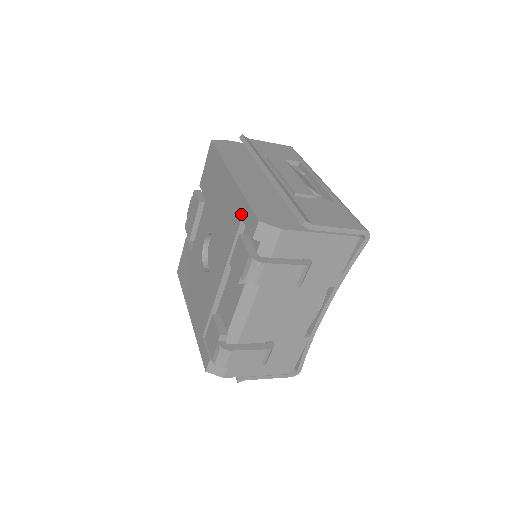
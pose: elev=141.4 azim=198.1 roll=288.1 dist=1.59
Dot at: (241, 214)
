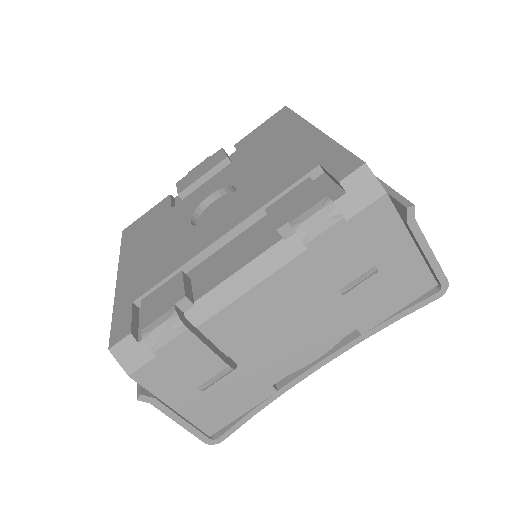
Dot at: (321, 160)
